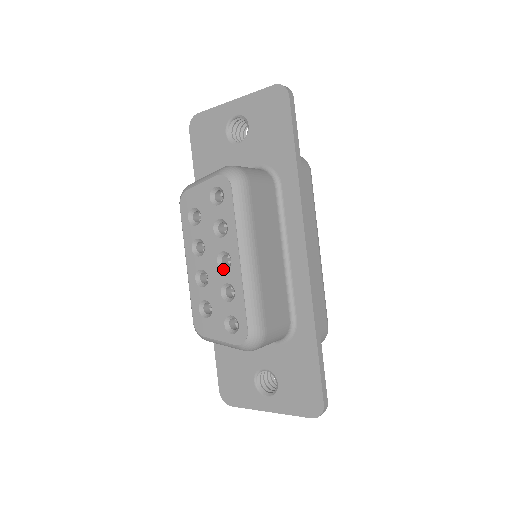
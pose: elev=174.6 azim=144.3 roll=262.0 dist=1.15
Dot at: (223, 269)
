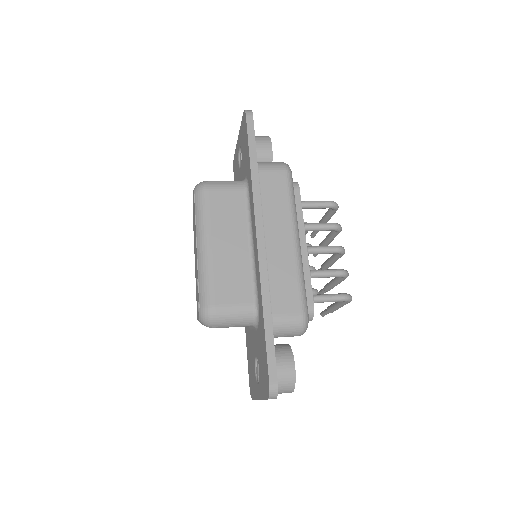
Dot at: (196, 261)
